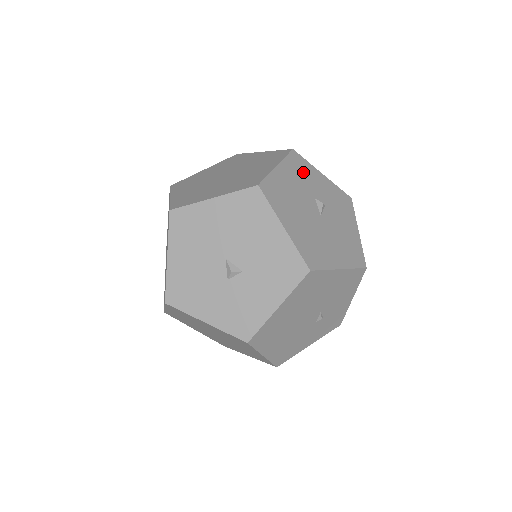
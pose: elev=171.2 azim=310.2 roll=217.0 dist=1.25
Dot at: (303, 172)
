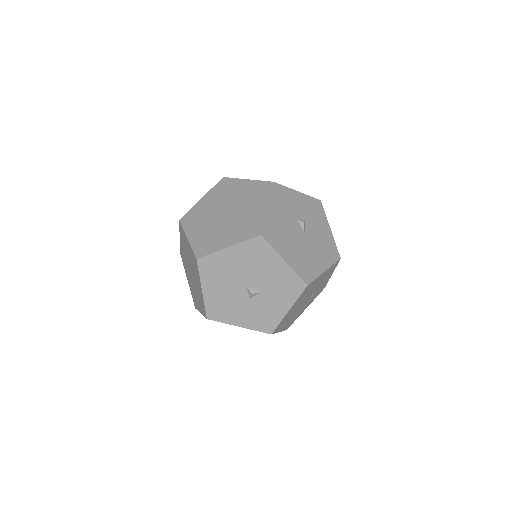
Dot at: (285, 200)
